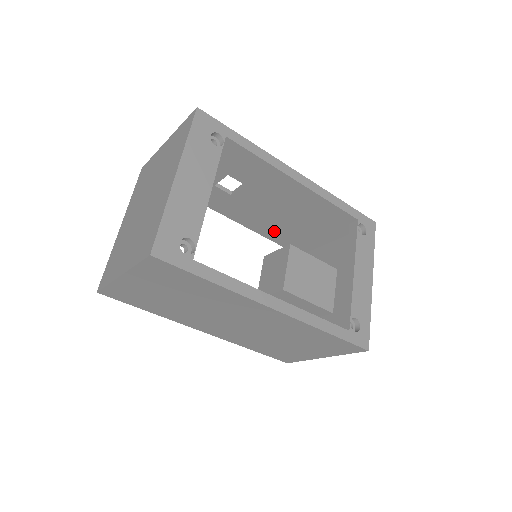
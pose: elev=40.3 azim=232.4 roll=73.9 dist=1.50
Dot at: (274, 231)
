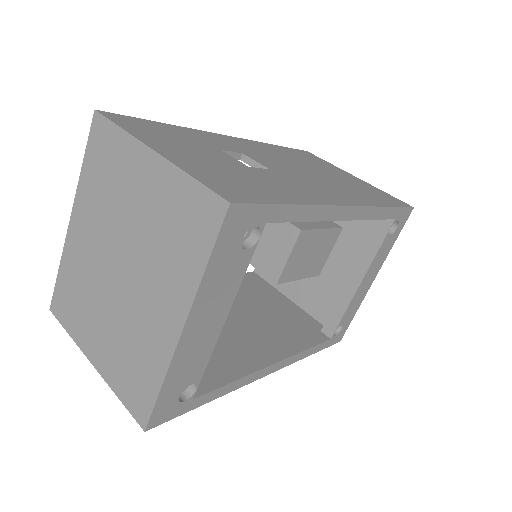
Dot at: occluded
